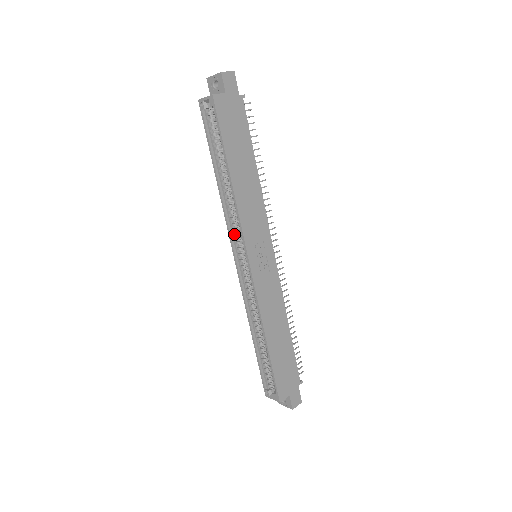
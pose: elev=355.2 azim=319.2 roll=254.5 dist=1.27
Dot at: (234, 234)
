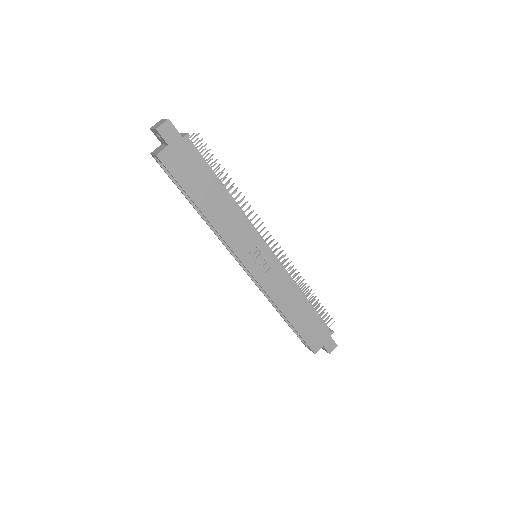
Dot at: occluded
